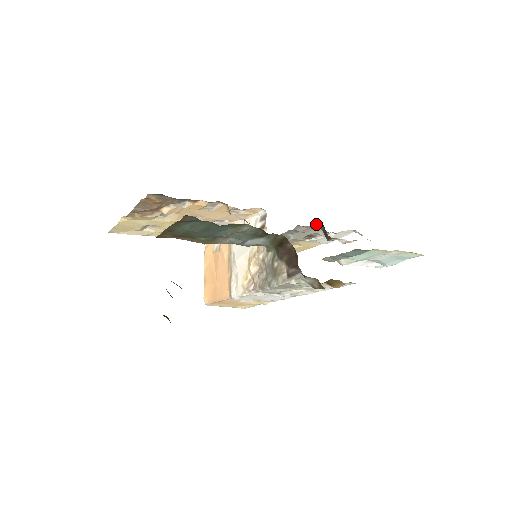
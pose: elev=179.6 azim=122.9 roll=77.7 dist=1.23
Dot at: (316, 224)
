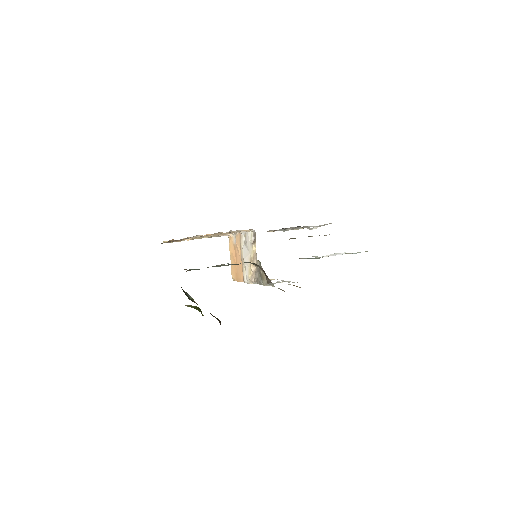
Dot at: (299, 226)
